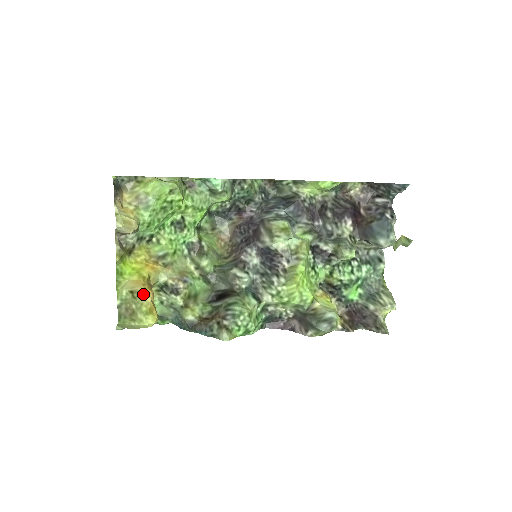
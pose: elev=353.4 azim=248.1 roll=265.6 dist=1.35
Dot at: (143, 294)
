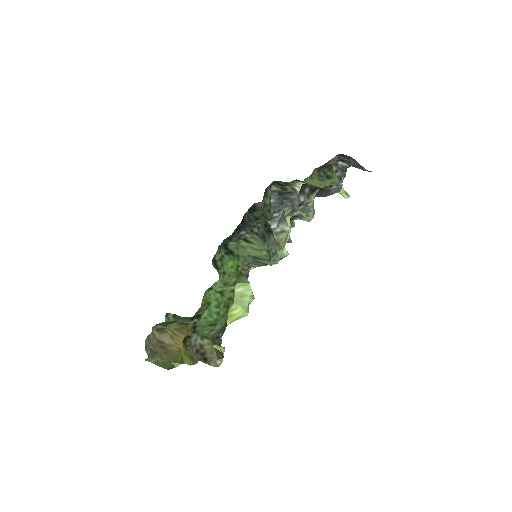
Dot at: occluded
